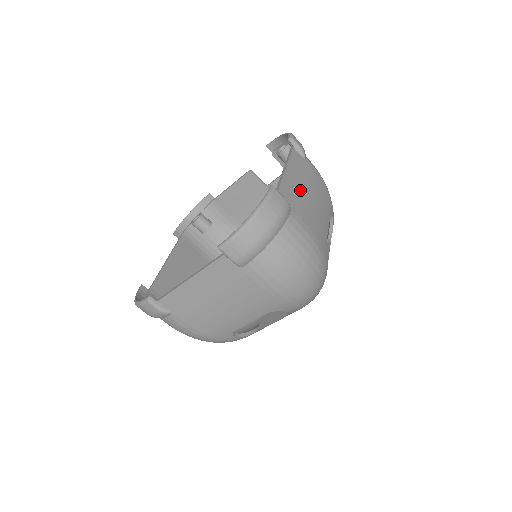
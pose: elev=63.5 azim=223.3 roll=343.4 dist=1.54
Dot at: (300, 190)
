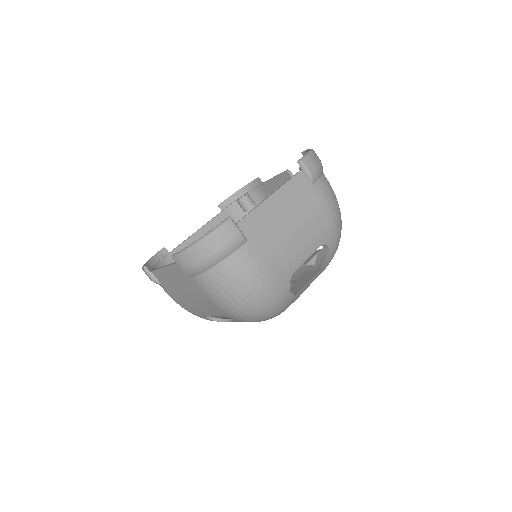
Dot at: (277, 220)
